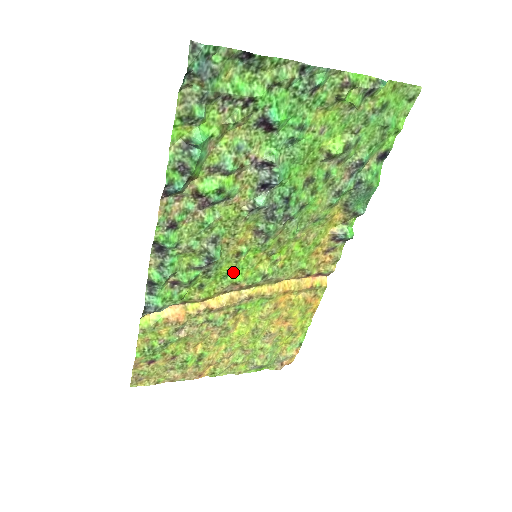
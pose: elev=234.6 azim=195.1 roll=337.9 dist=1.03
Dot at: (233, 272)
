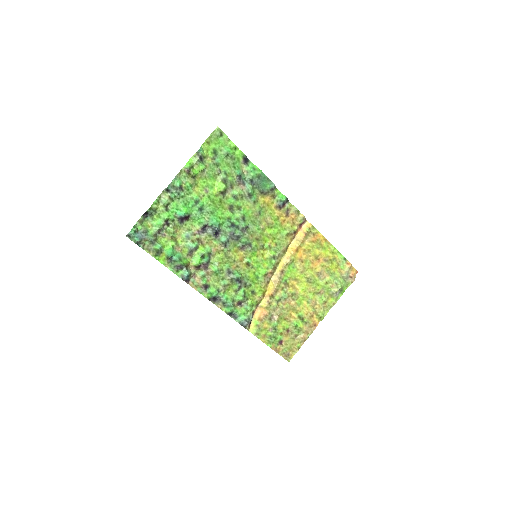
Dot at: (258, 272)
